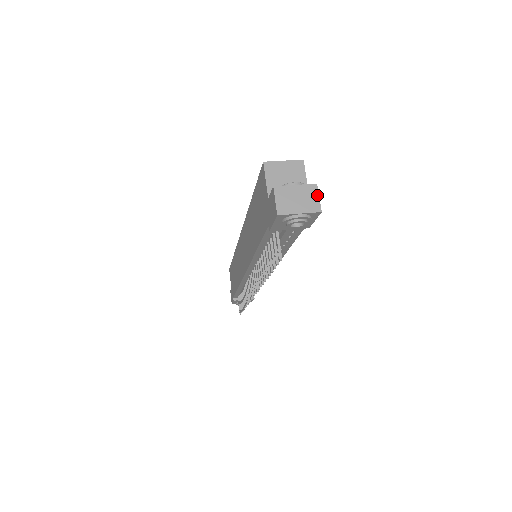
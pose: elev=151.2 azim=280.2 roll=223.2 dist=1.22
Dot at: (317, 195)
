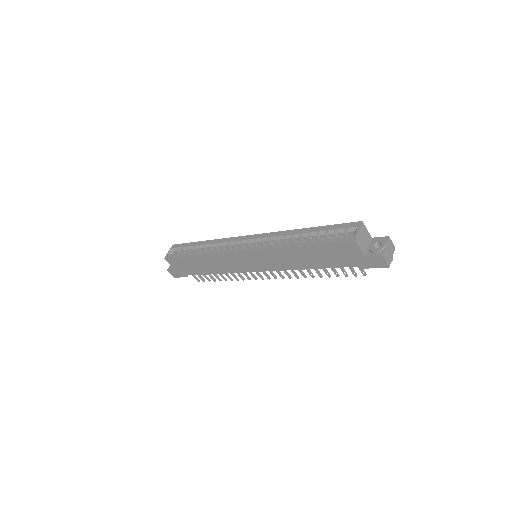
Dot at: (391, 242)
